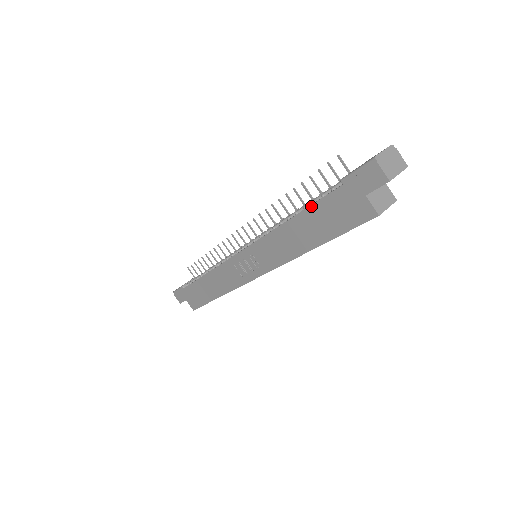
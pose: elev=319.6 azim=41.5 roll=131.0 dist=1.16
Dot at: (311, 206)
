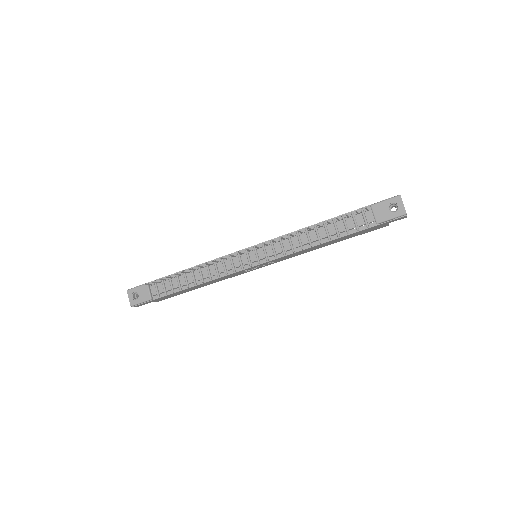
Dot at: occluded
